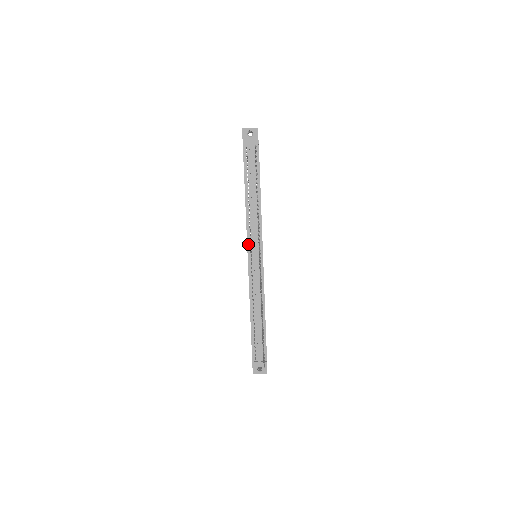
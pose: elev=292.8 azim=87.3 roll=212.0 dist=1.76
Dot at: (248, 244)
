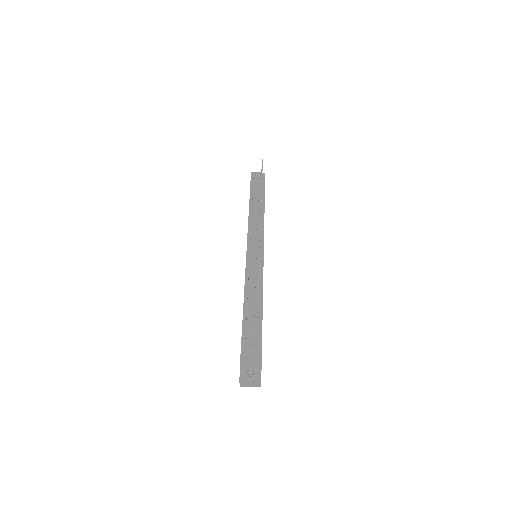
Dot at: (248, 239)
